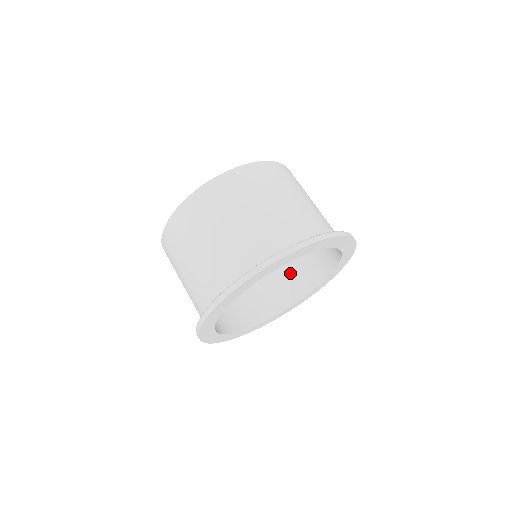
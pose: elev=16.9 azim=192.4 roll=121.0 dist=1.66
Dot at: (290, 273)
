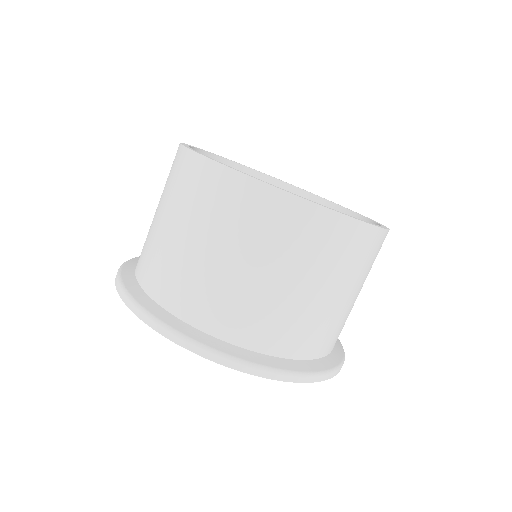
Dot at: occluded
